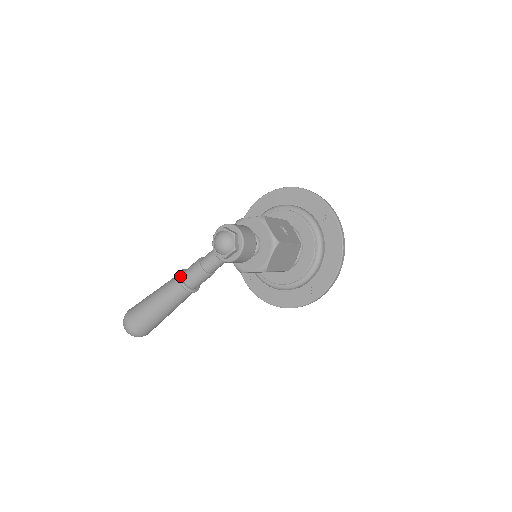
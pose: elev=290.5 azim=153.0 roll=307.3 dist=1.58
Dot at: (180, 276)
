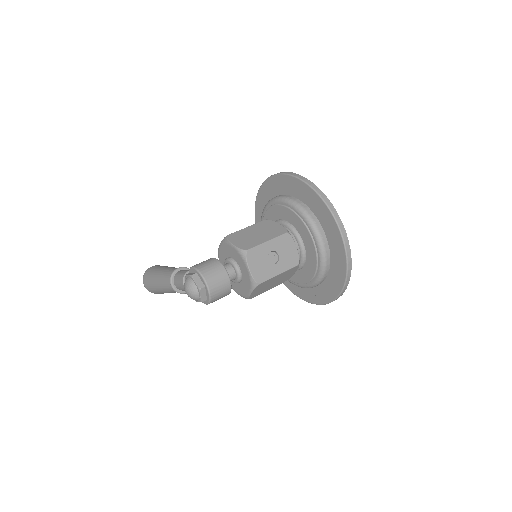
Dot at: (171, 280)
